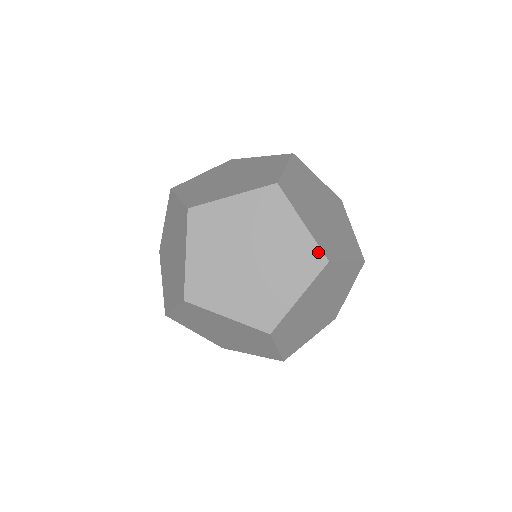
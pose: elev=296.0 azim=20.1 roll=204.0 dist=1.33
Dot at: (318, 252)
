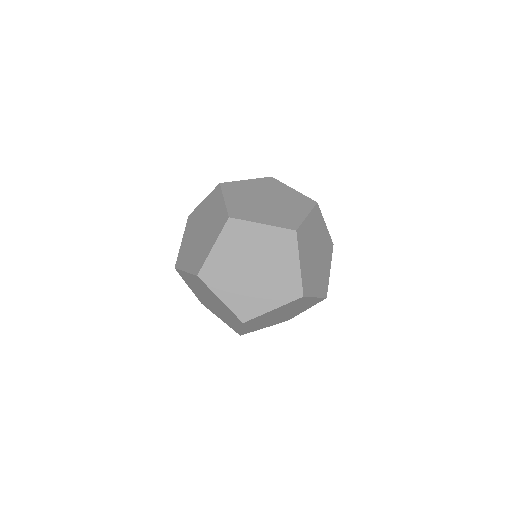
Dot at: (309, 199)
